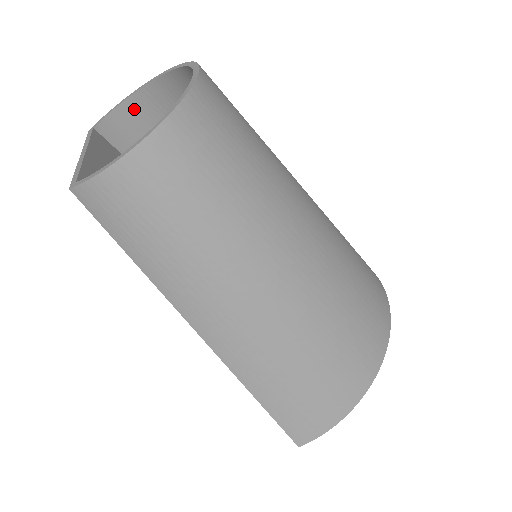
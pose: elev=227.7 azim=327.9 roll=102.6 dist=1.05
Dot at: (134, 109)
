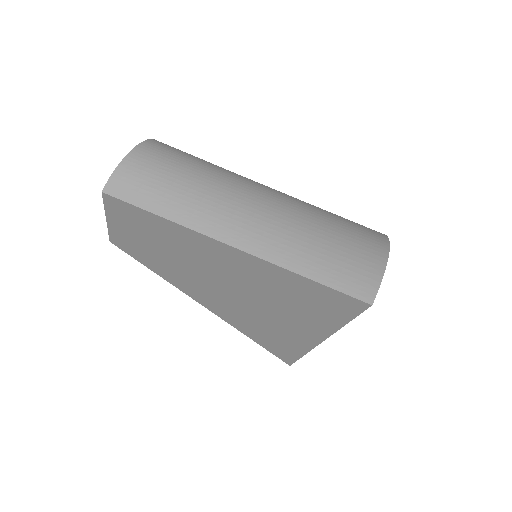
Dot at: occluded
